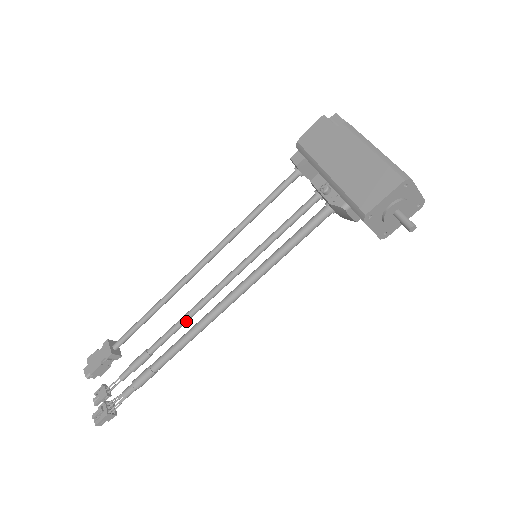
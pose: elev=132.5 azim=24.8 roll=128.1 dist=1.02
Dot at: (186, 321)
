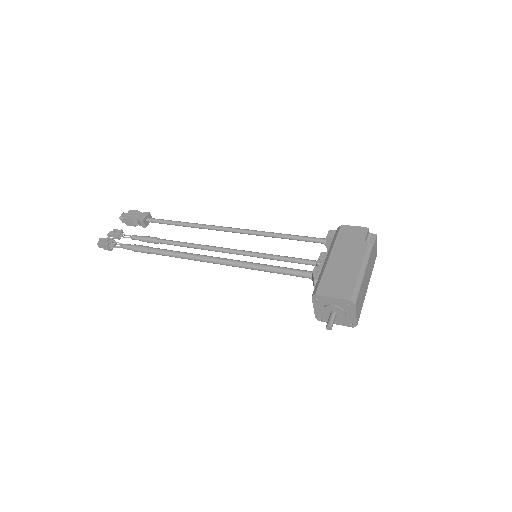
Dot at: (190, 247)
